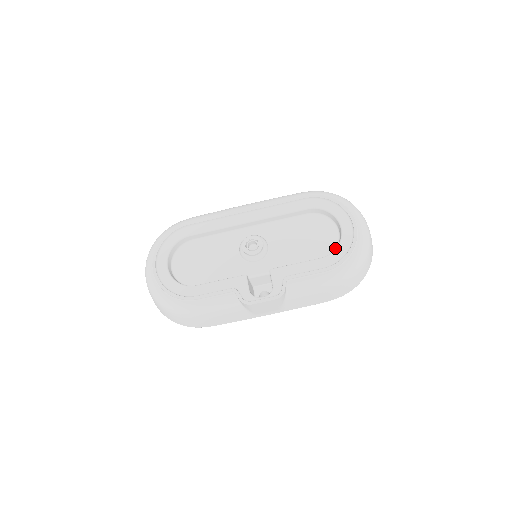
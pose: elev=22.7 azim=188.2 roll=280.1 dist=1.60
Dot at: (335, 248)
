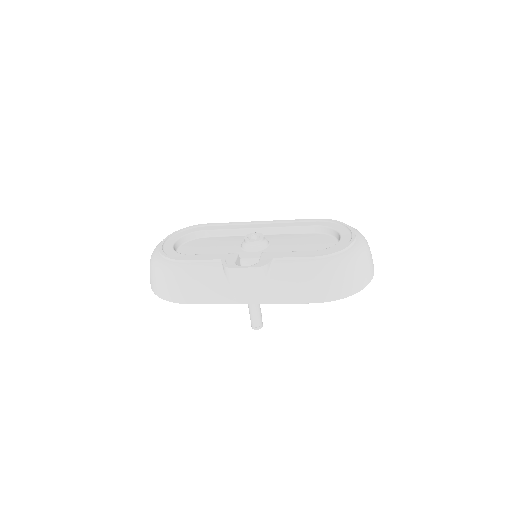
Dot at: occluded
